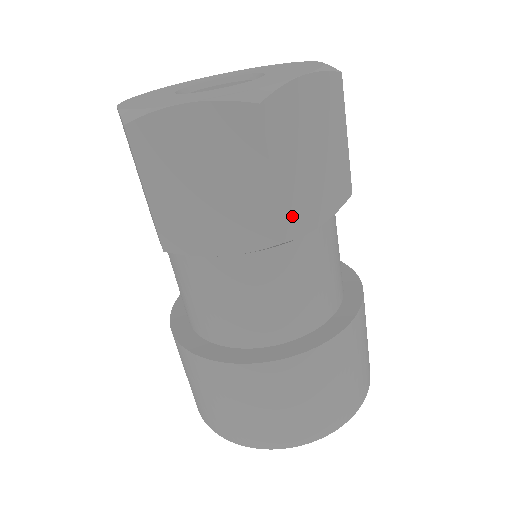
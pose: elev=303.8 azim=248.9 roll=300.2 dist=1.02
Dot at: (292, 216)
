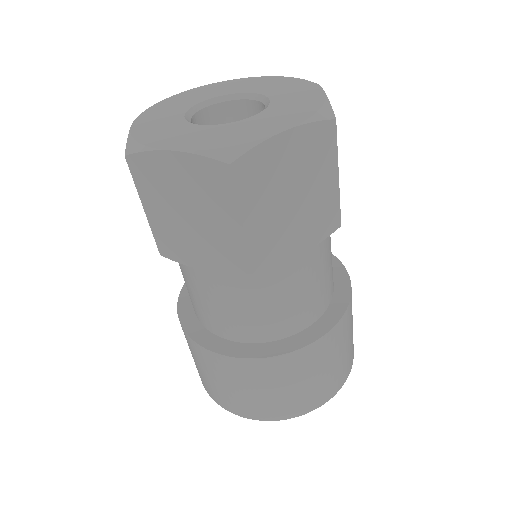
Dot at: (264, 252)
